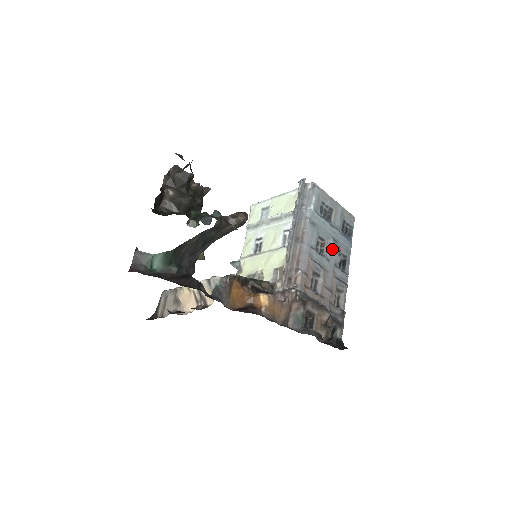
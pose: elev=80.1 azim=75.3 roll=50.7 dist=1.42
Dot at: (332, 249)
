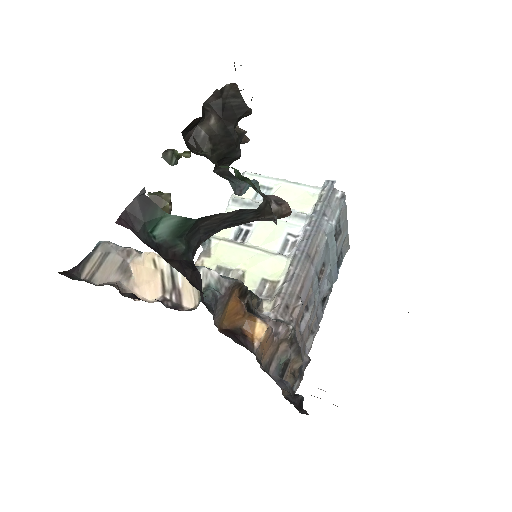
Dot at: (326, 280)
